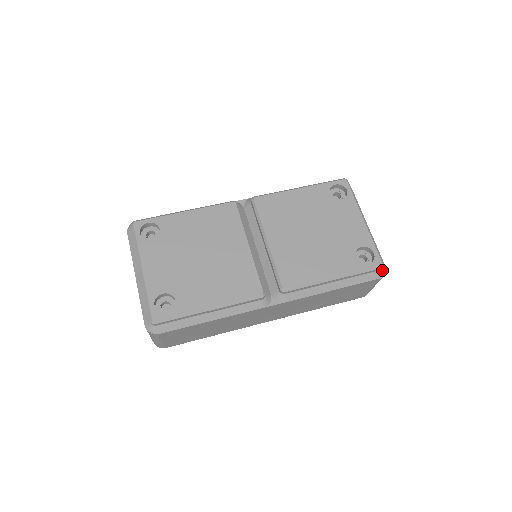
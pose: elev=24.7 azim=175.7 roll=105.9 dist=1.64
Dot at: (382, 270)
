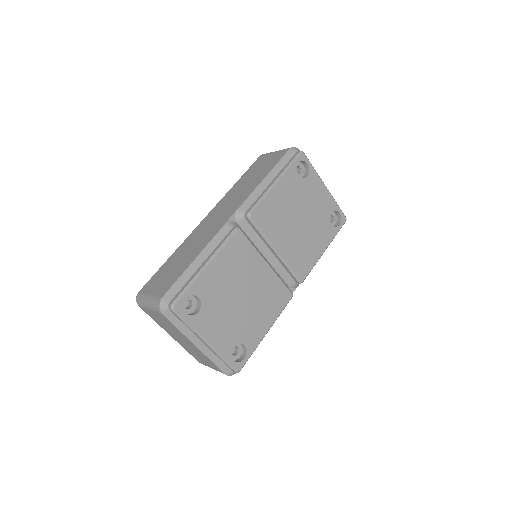
Dot at: occluded
